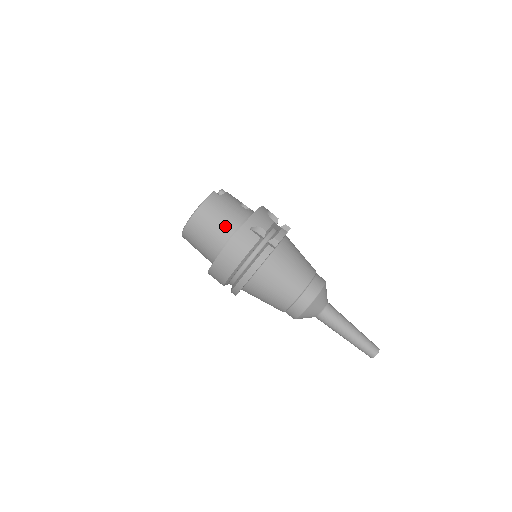
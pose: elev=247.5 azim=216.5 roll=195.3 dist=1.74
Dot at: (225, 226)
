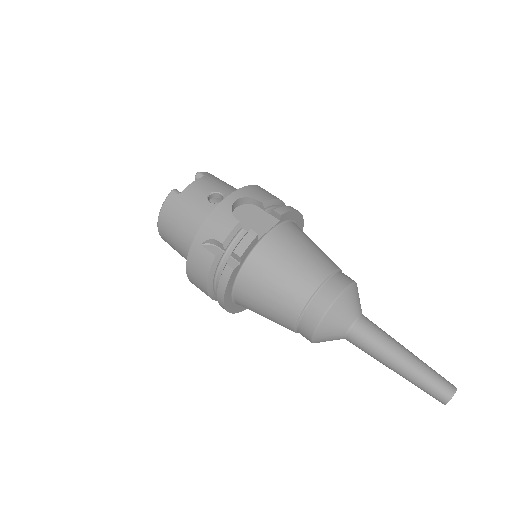
Dot at: (186, 239)
